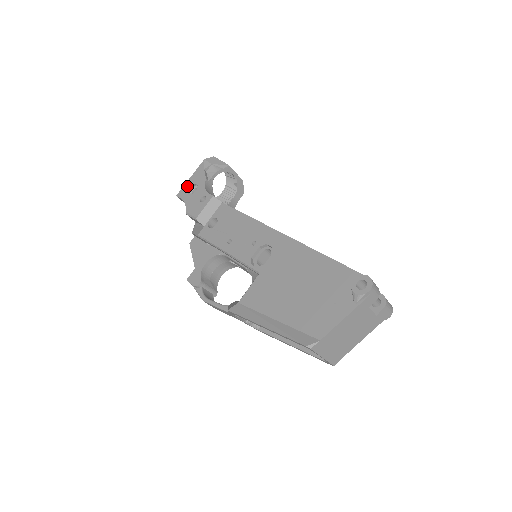
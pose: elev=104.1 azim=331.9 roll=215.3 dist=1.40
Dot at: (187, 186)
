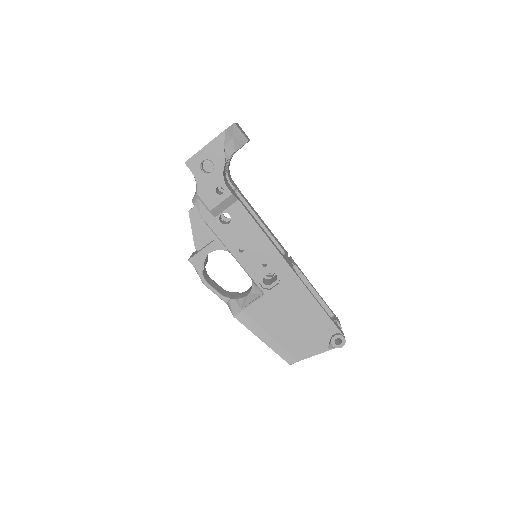
Dot at: (200, 158)
